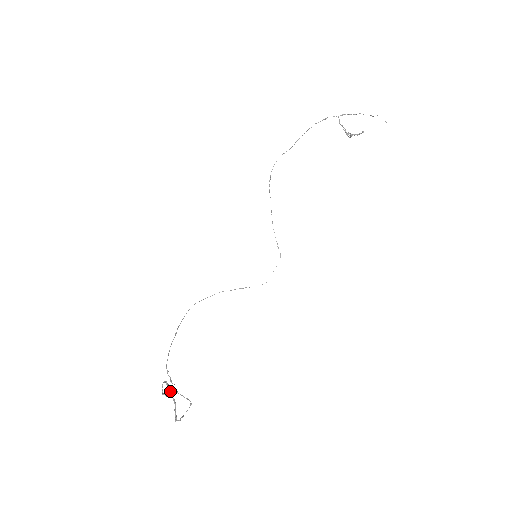
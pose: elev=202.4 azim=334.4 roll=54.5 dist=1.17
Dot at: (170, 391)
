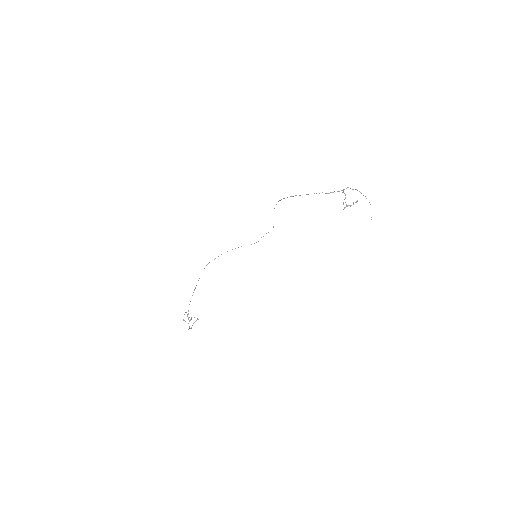
Dot at: (187, 314)
